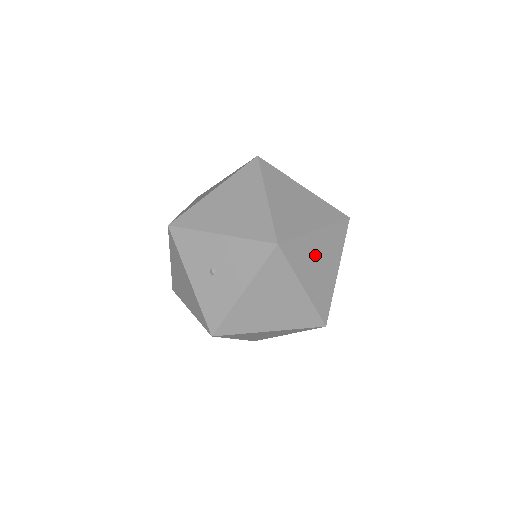
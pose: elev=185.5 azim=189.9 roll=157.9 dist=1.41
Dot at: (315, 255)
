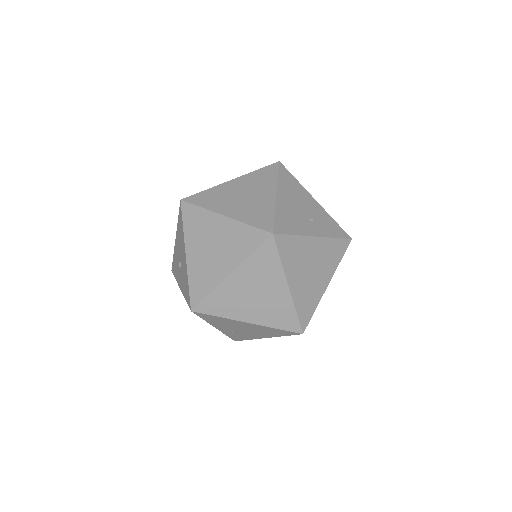
Dot at: (234, 194)
